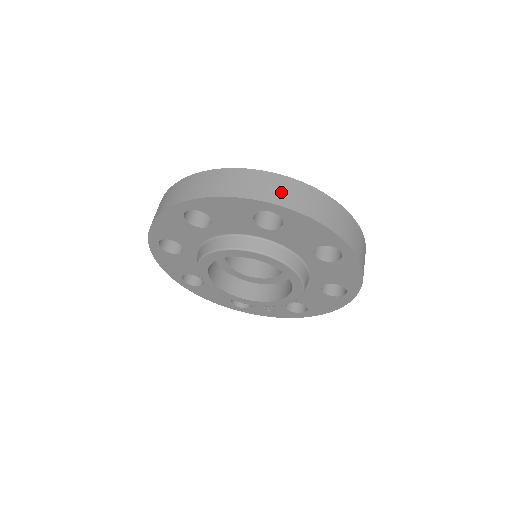
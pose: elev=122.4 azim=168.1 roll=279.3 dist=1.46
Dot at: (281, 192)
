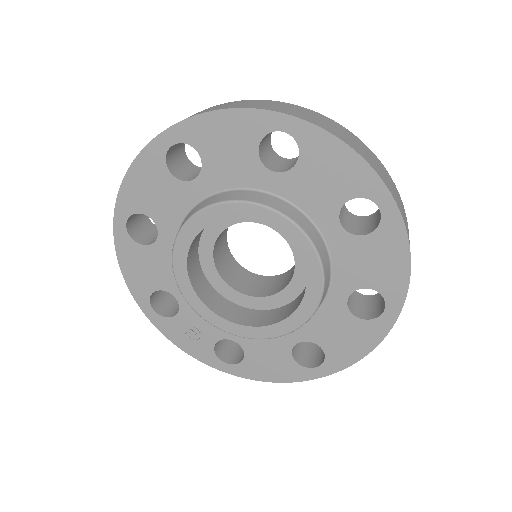
Dot at: (398, 198)
